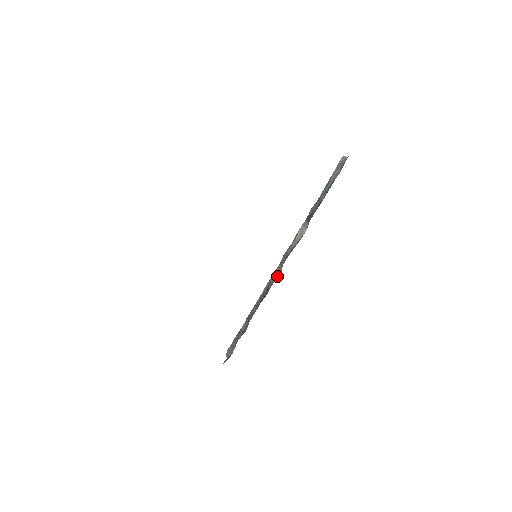
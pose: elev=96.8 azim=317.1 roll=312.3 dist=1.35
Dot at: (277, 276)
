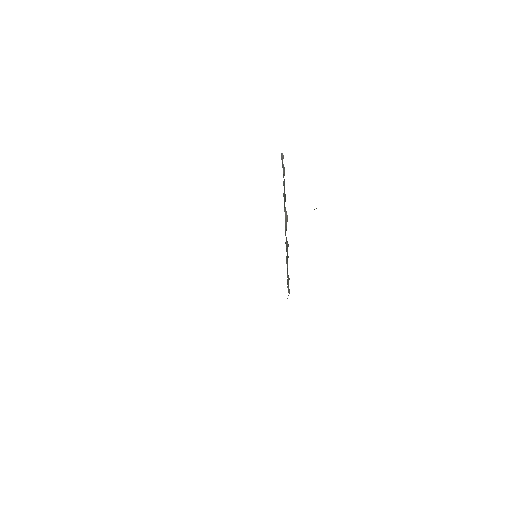
Dot at: (287, 247)
